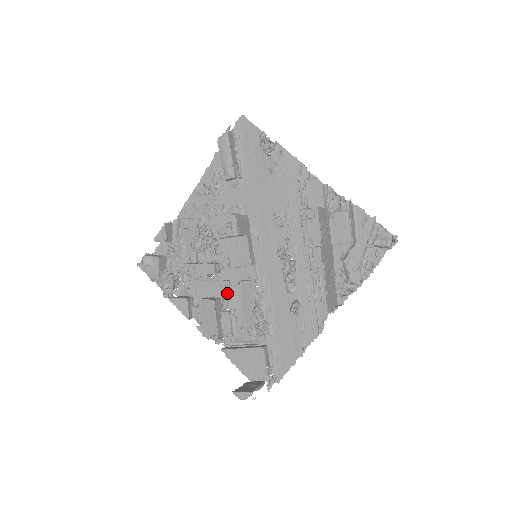
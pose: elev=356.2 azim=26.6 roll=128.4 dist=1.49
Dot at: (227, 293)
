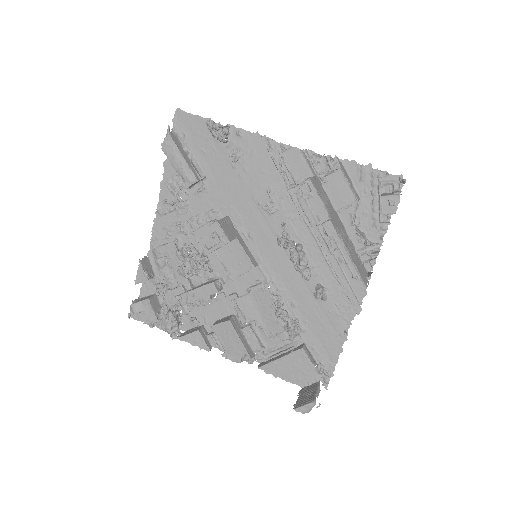
Dot at: (239, 307)
